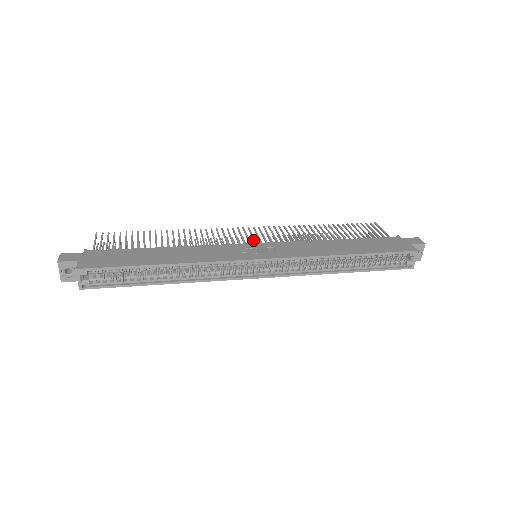
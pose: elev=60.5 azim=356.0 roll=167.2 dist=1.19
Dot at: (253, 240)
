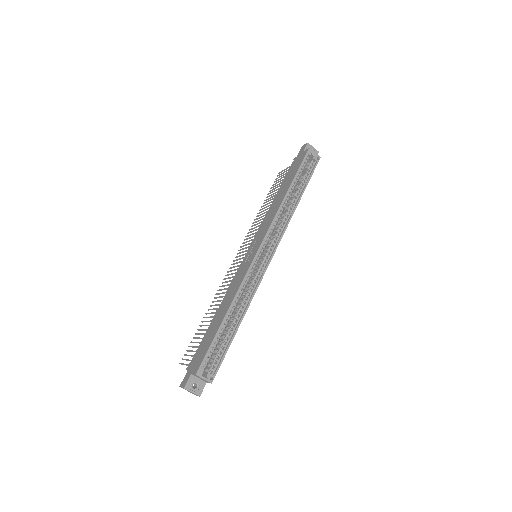
Dot at: occluded
